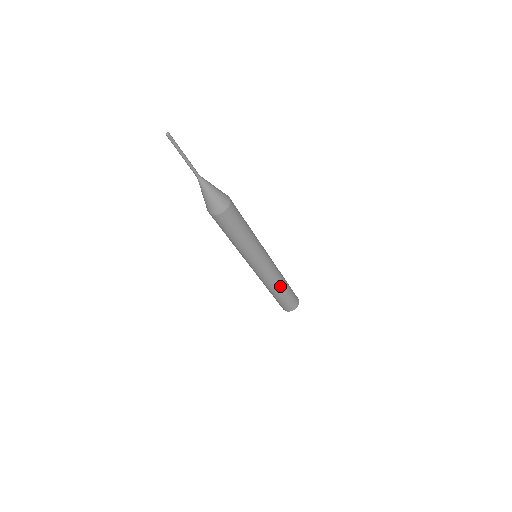
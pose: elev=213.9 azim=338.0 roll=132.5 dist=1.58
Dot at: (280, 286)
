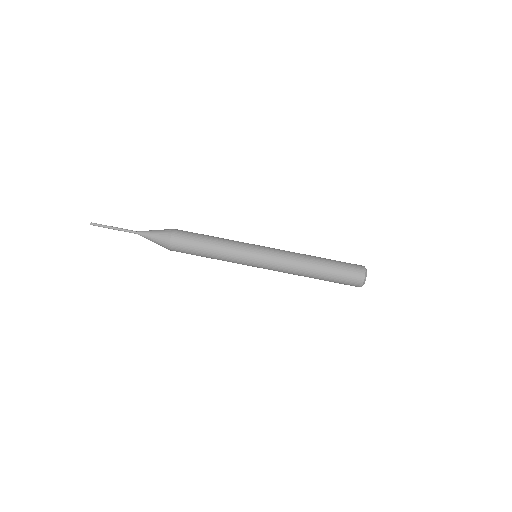
Dot at: (310, 259)
